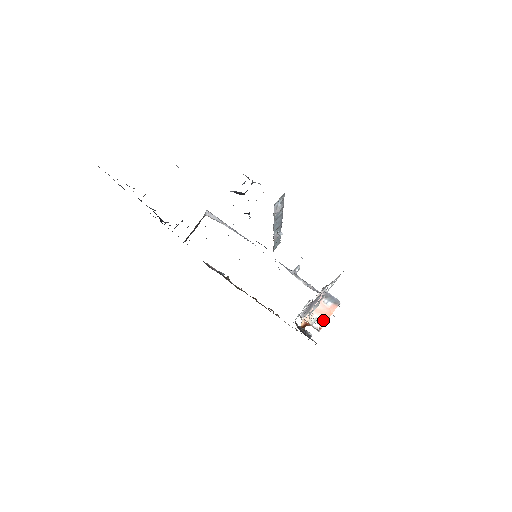
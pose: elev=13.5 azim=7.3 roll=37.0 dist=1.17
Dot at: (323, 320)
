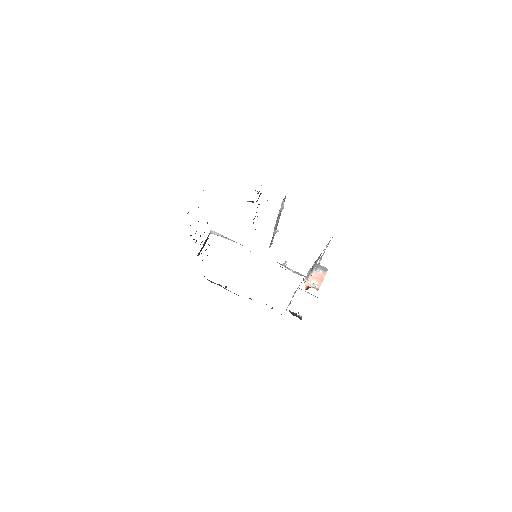
Dot at: (319, 283)
